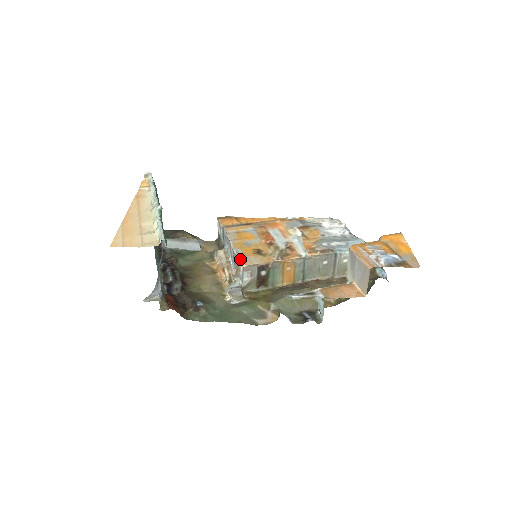
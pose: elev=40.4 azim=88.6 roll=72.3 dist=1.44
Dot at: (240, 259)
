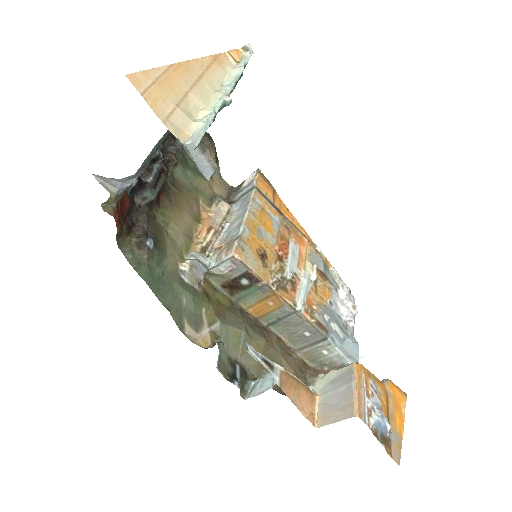
Dot at: (240, 243)
